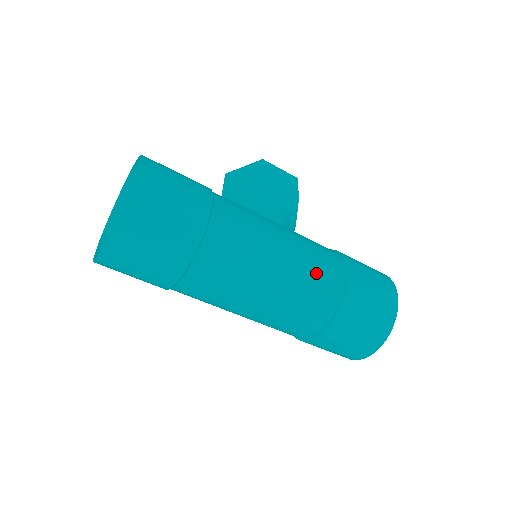
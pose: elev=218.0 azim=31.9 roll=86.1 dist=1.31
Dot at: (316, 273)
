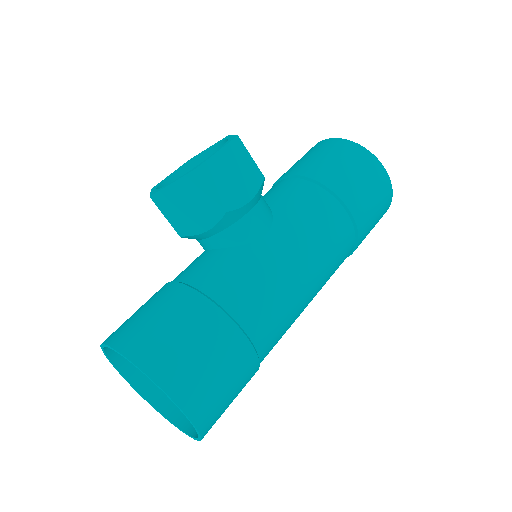
Dot at: (335, 254)
